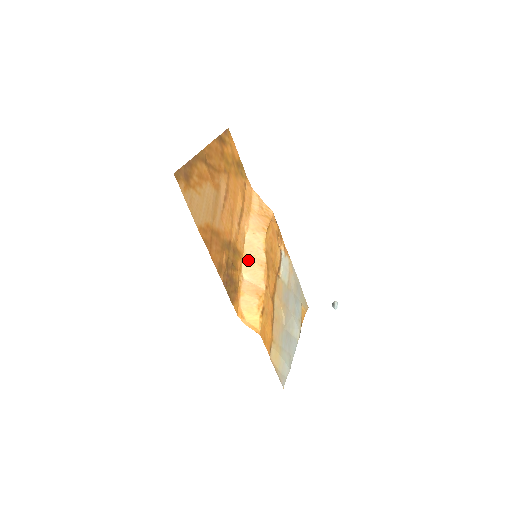
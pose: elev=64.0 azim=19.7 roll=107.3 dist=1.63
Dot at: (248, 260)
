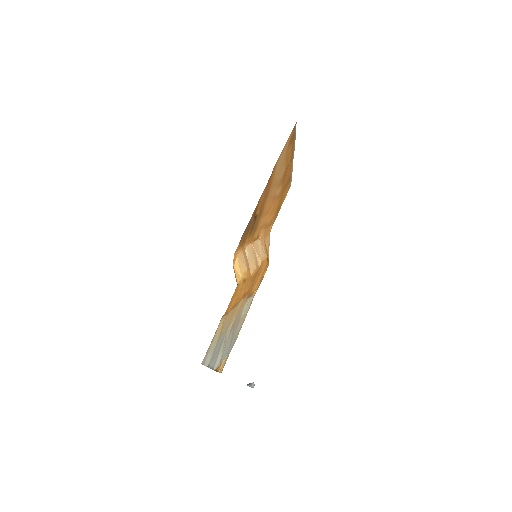
Dot at: (253, 248)
